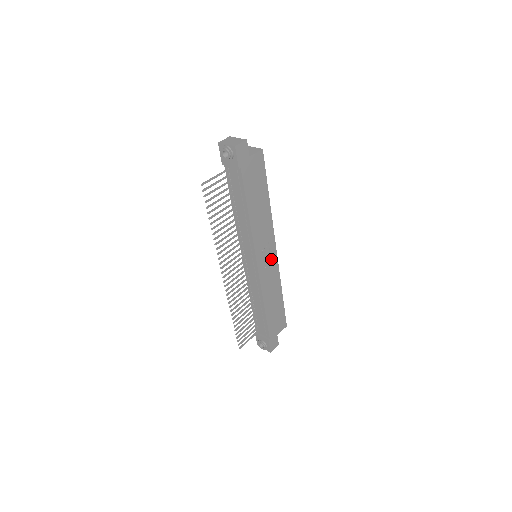
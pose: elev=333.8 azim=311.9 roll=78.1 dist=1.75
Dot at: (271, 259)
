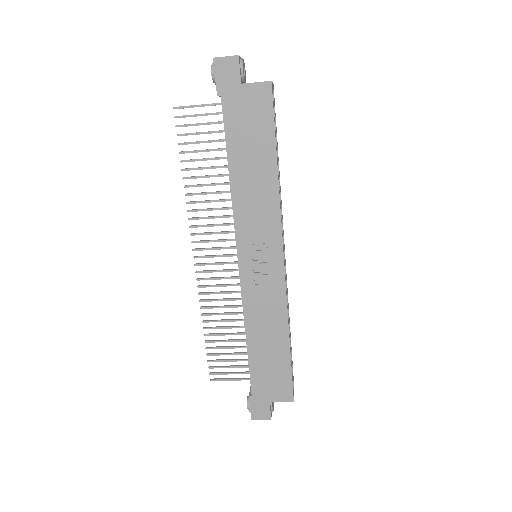
Dot at: (270, 269)
